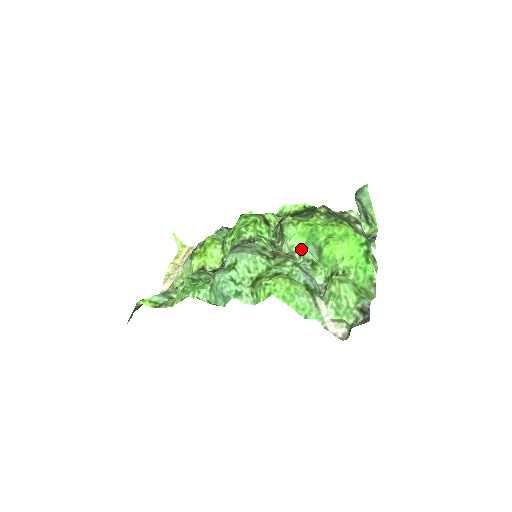
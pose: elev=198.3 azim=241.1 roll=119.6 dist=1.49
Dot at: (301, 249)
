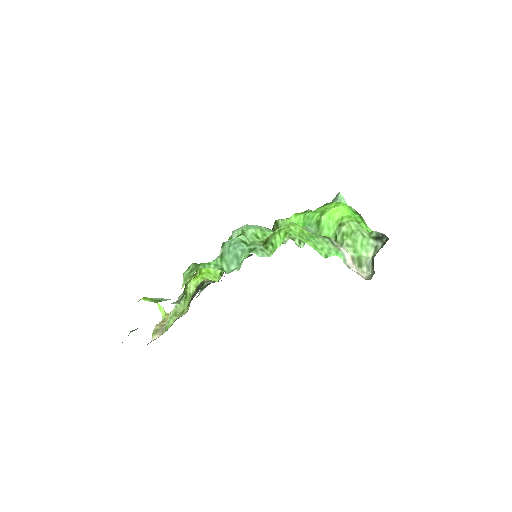
Dot at: occluded
